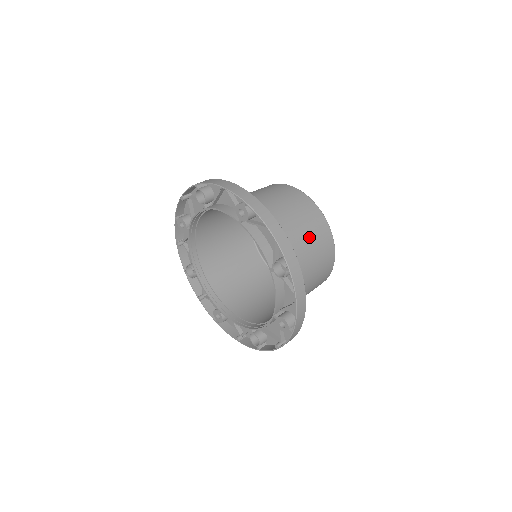
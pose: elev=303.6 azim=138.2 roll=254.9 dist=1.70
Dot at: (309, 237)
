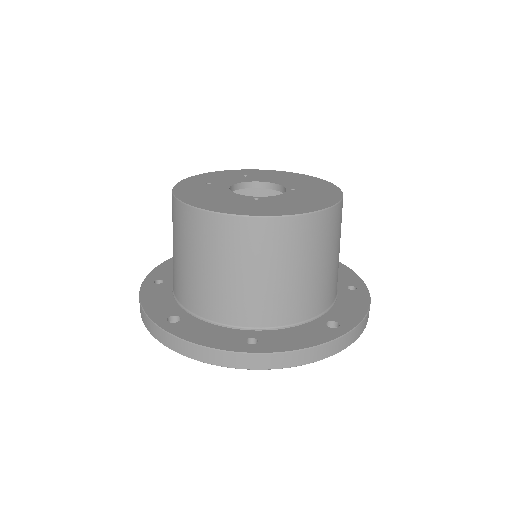
Dot at: (313, 259)
